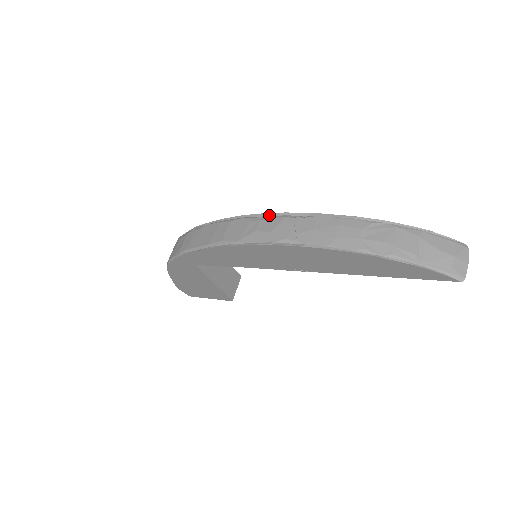
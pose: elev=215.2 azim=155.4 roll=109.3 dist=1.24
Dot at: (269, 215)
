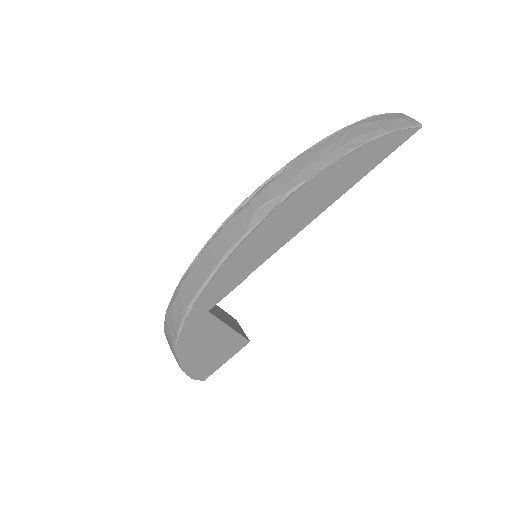
Dot at: (251, 197)
